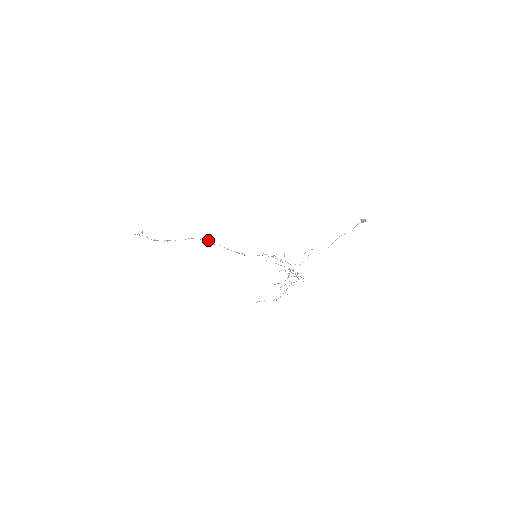
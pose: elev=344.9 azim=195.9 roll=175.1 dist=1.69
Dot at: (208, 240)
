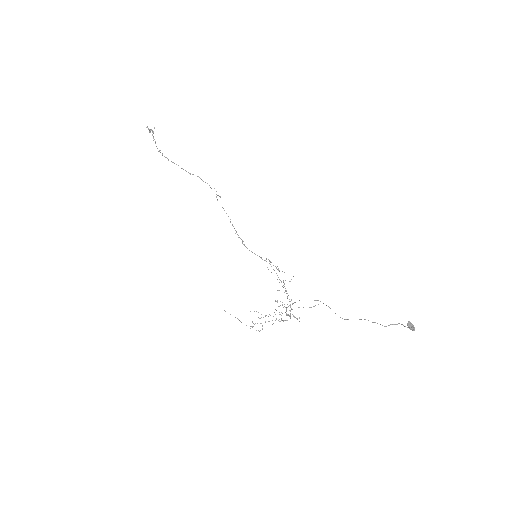
Dot at: (216, 194)
